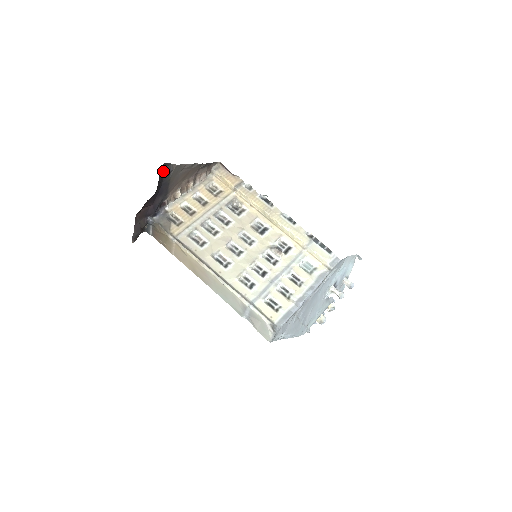
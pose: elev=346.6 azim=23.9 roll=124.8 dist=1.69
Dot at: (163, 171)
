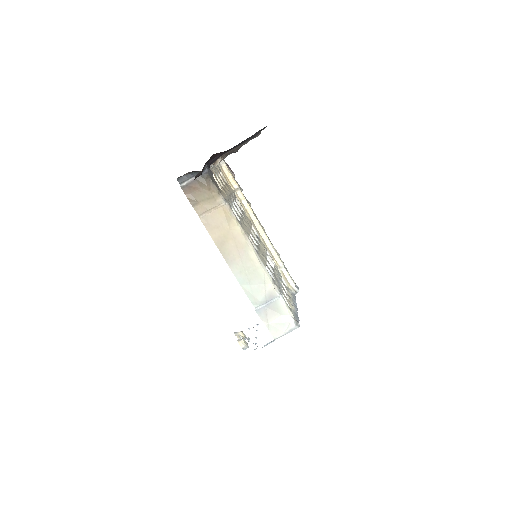
Dot at: (256, 132)
